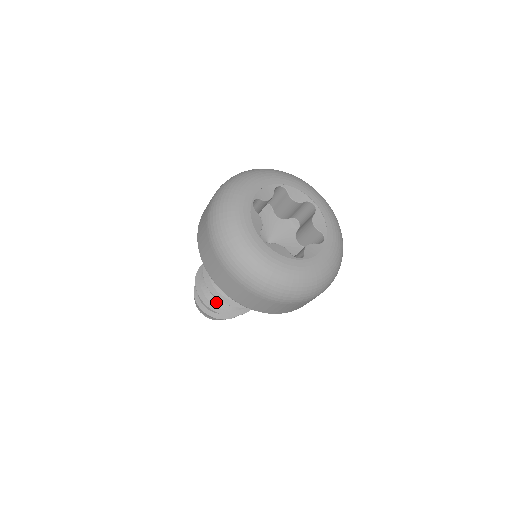
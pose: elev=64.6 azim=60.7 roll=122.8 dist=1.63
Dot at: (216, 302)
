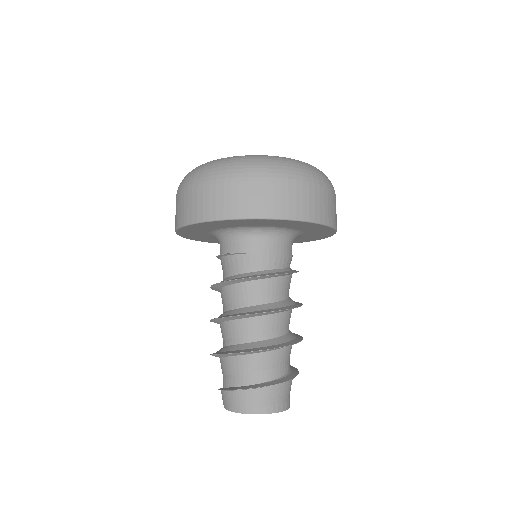
Dot at: (246, 346)
